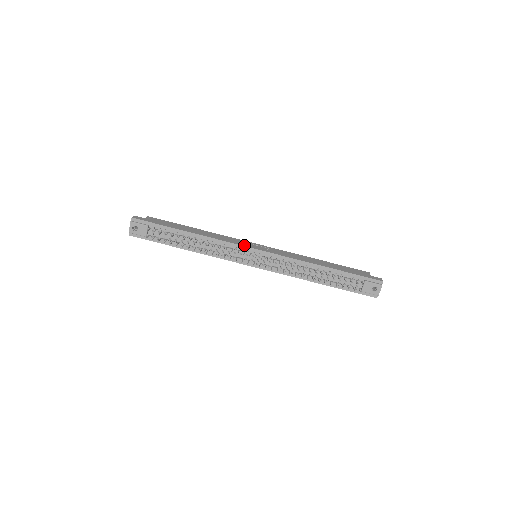
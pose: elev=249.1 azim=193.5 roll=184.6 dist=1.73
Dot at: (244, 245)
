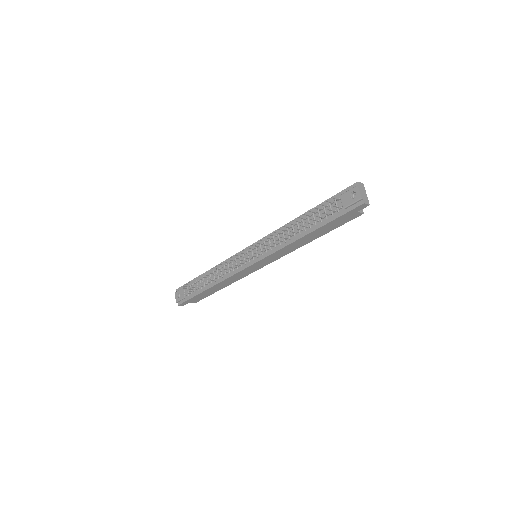
Dot at: (241, 252)
